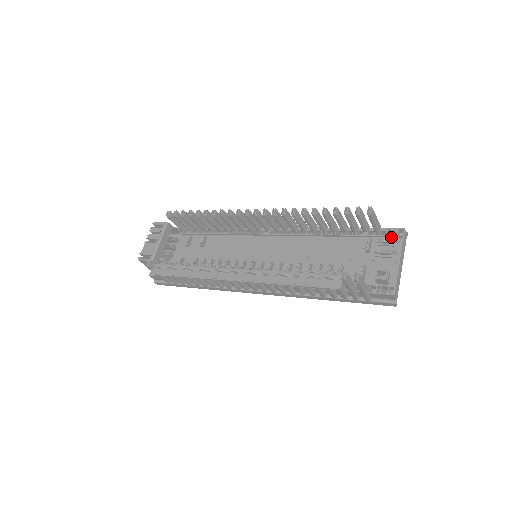
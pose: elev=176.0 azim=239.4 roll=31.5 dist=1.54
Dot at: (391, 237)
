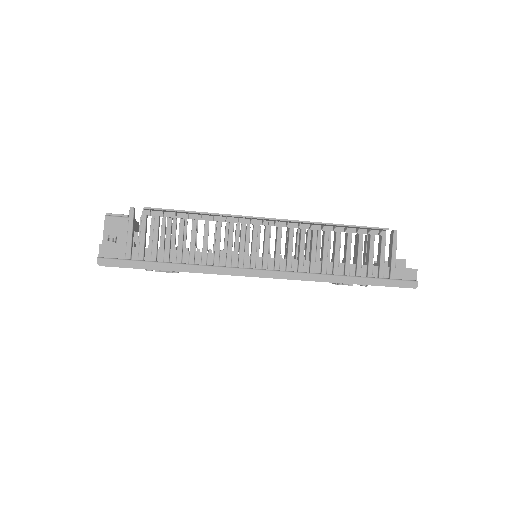
Dot at: occluded
